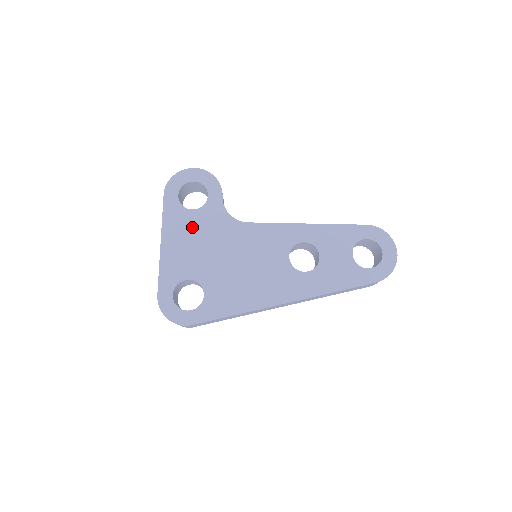
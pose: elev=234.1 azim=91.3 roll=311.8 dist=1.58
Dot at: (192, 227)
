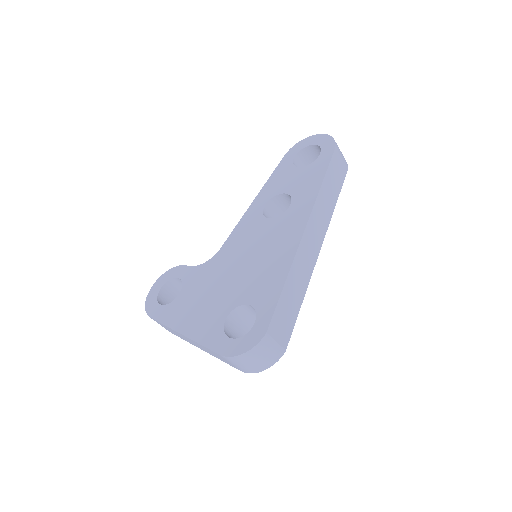
Dot at: (190, 299)
